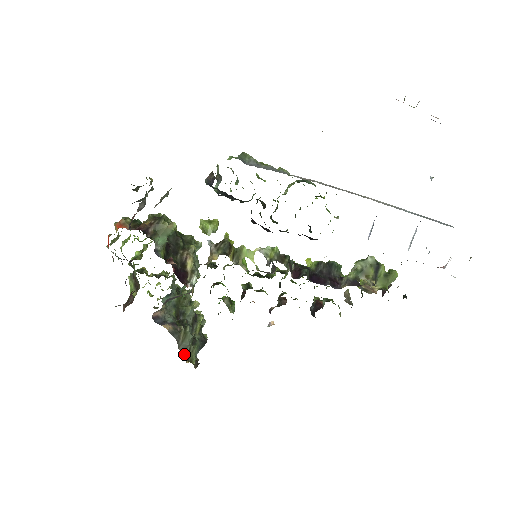
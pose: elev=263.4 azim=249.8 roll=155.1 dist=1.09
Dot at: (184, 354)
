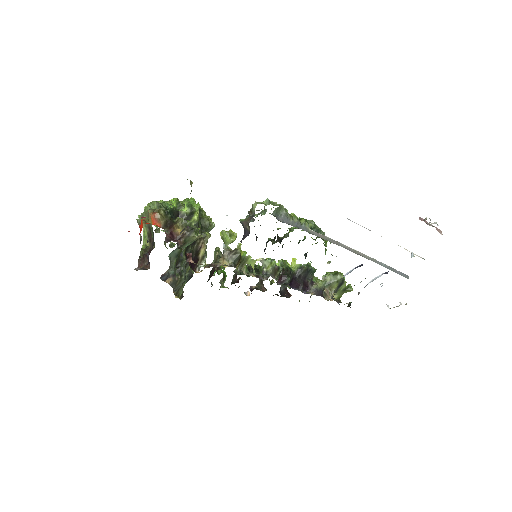
Dot at: (175, 292)
